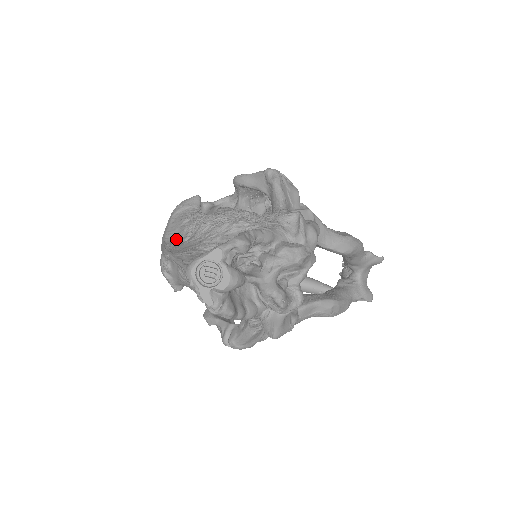
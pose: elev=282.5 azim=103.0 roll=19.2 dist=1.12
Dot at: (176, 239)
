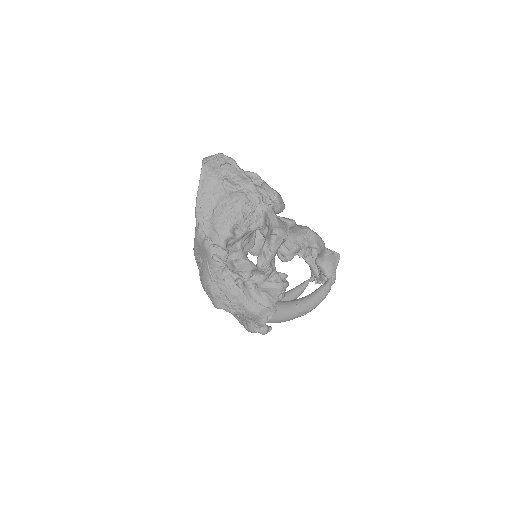
Dot at: occluded
